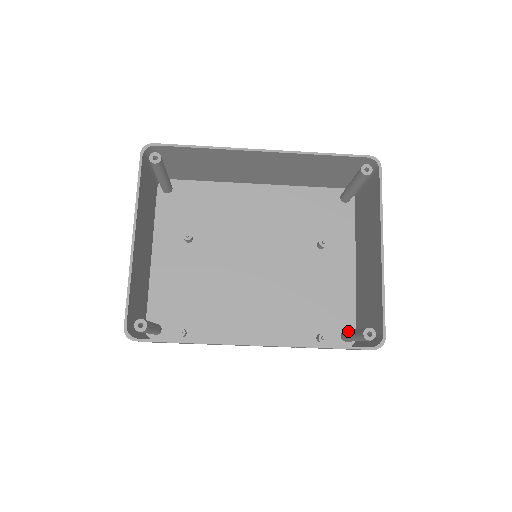
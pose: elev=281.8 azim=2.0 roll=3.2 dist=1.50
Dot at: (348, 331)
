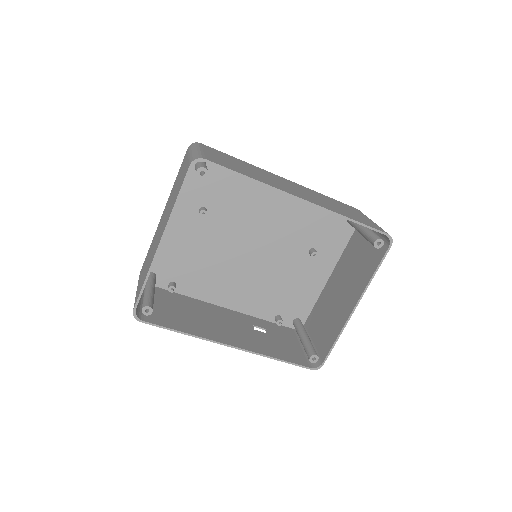
Dot at: (300, 329)
